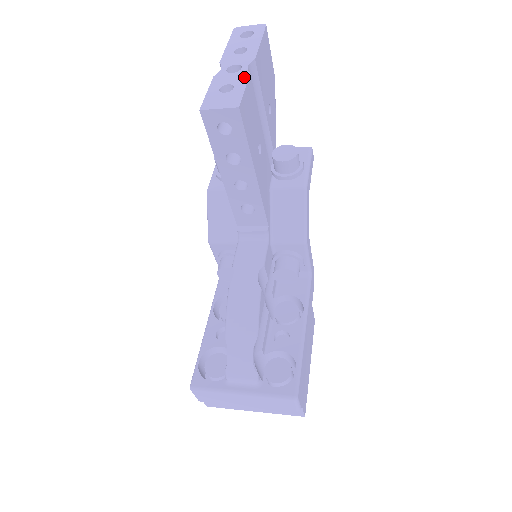
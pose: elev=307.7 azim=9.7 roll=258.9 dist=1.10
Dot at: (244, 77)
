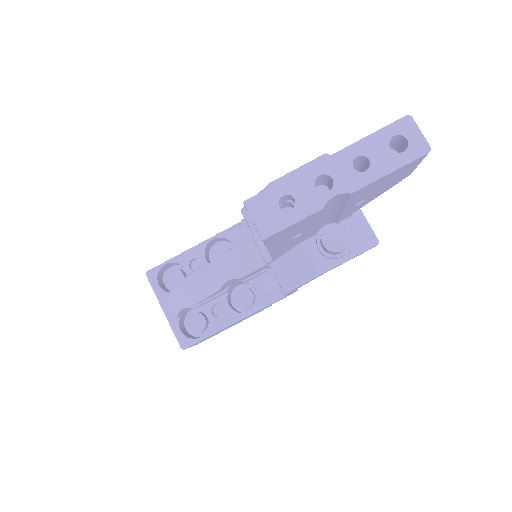
Dot at: (313, 207)
